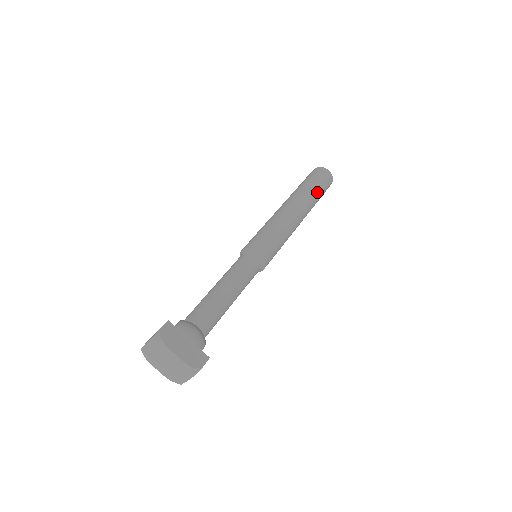
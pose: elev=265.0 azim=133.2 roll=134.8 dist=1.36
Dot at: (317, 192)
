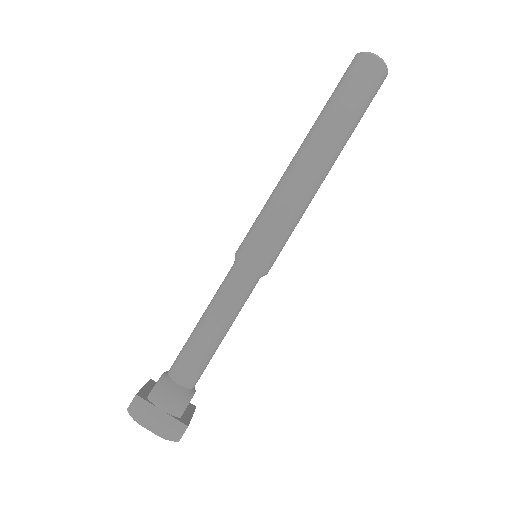
Dot at: (351, 114)
